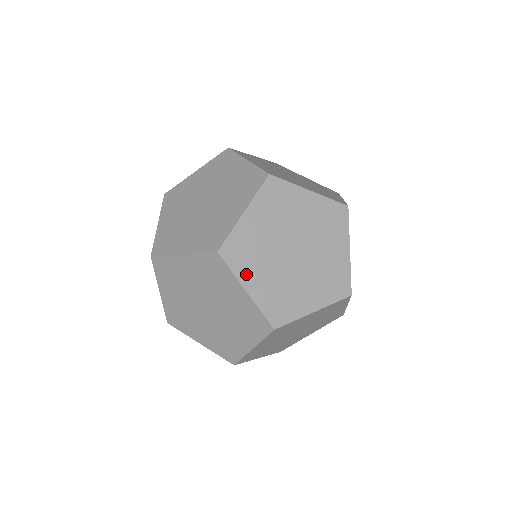
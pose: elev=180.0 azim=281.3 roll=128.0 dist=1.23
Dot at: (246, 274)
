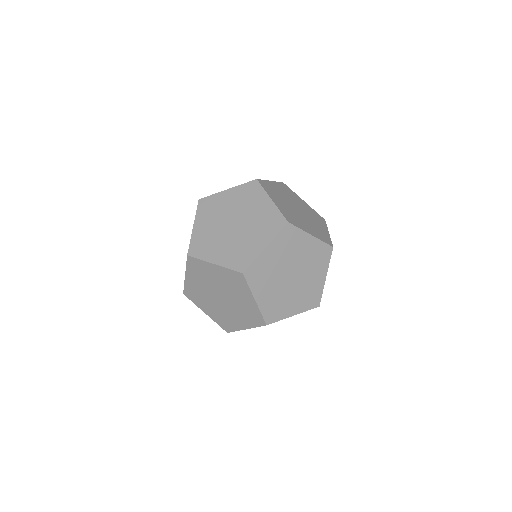
Dot at: (201, 305)
